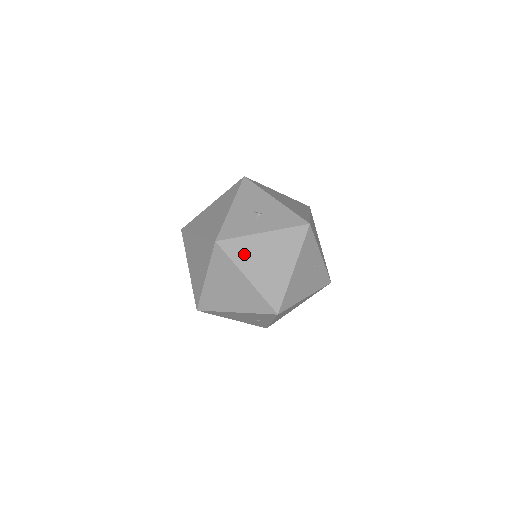
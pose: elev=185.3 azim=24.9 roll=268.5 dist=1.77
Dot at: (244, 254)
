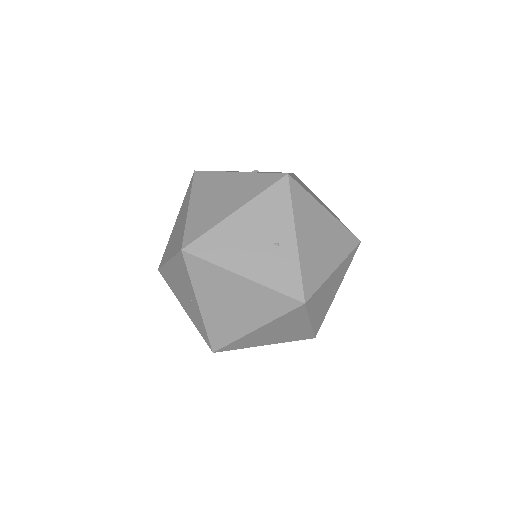
Dot at: (206, 186)
